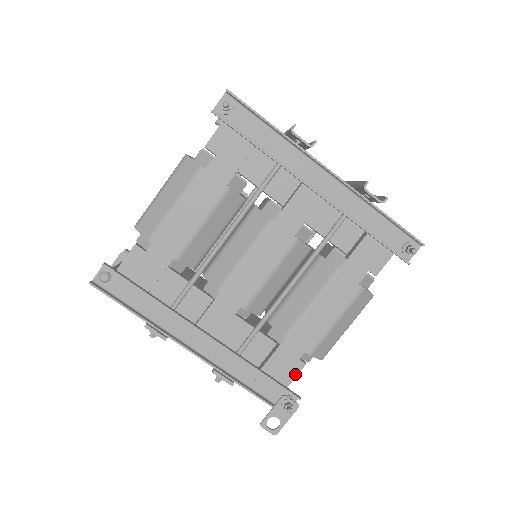
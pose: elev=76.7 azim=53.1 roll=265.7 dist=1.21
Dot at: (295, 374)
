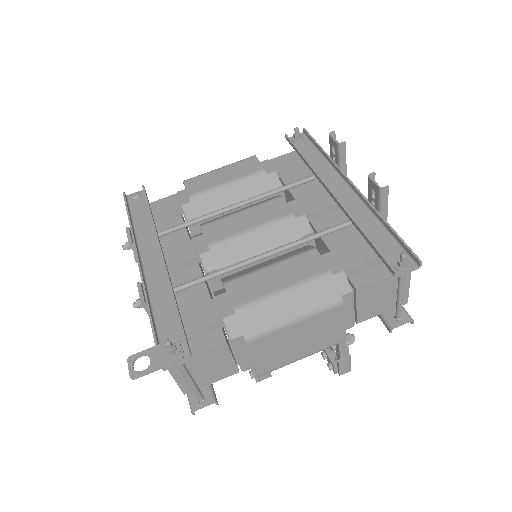
Dot at: (207, 346)
